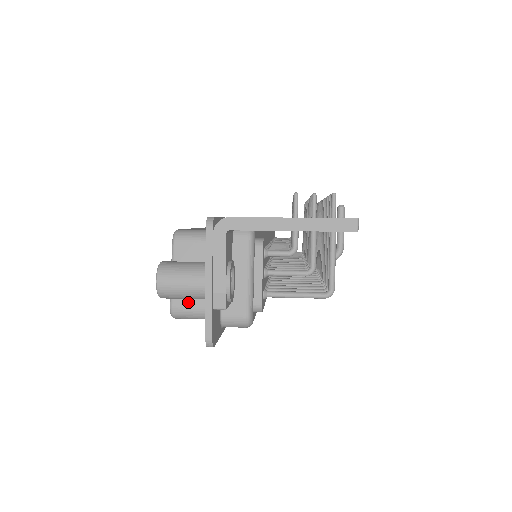
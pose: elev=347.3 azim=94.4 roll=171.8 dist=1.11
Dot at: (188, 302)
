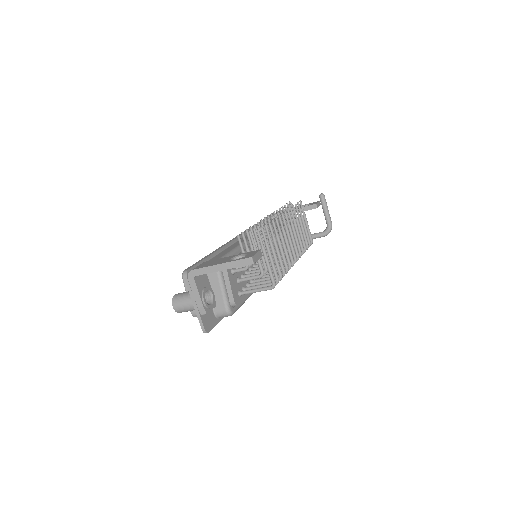
Dot at: occluded
